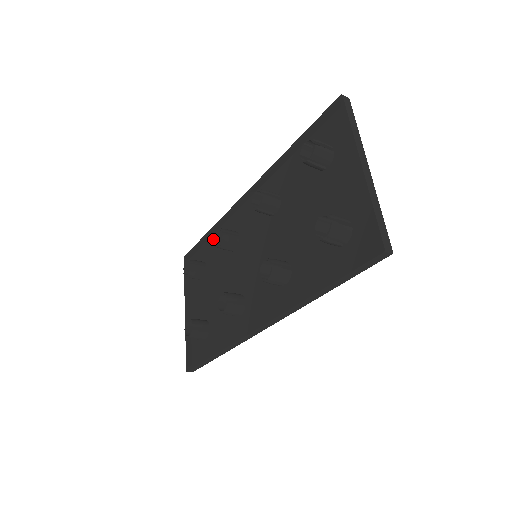
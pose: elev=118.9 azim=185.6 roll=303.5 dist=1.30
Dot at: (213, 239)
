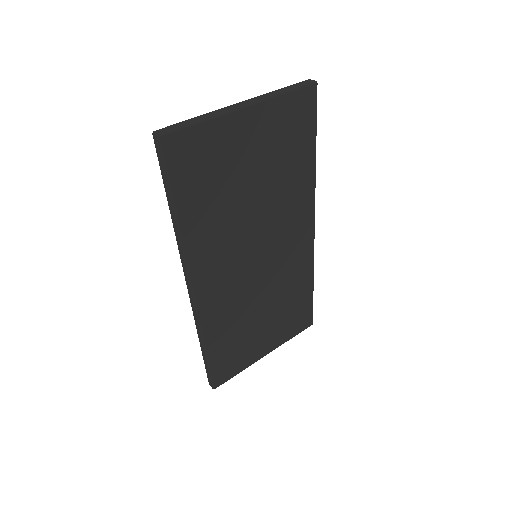
Dot at: occluded
